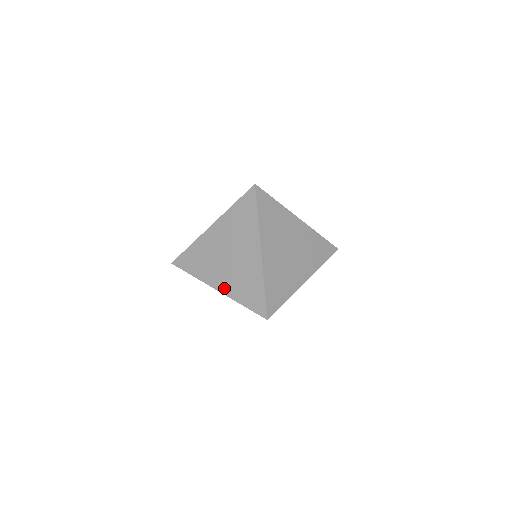
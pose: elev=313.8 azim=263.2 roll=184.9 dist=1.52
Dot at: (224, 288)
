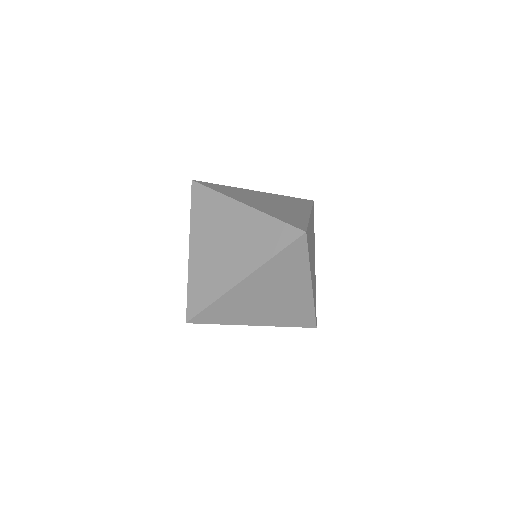
Dot at: (266, 322)
